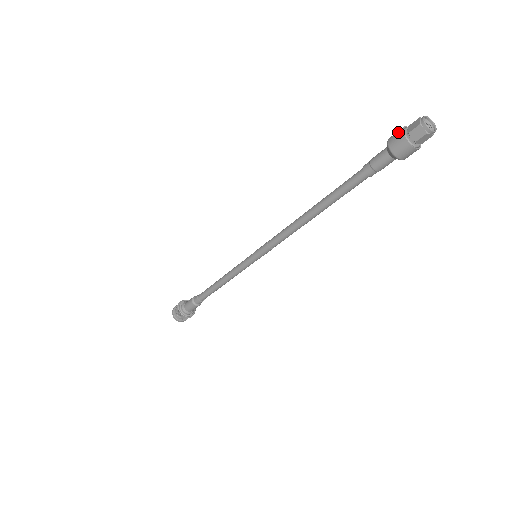
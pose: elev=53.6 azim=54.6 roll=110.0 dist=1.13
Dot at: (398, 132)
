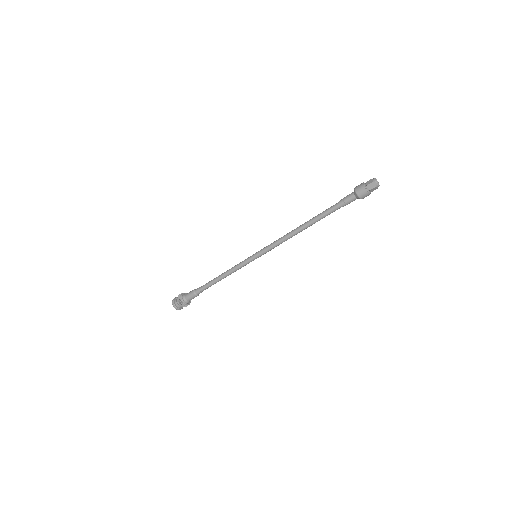
Dot at: occluded
